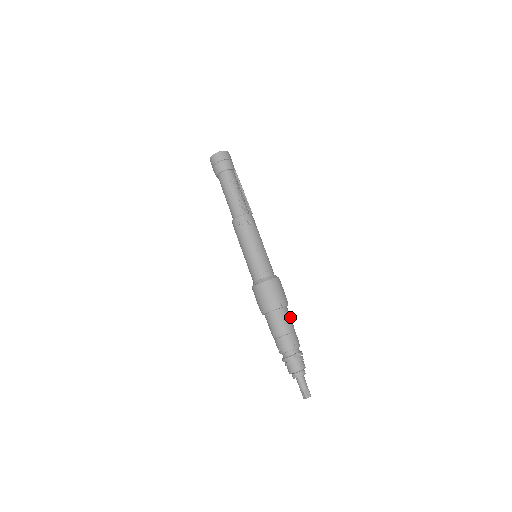
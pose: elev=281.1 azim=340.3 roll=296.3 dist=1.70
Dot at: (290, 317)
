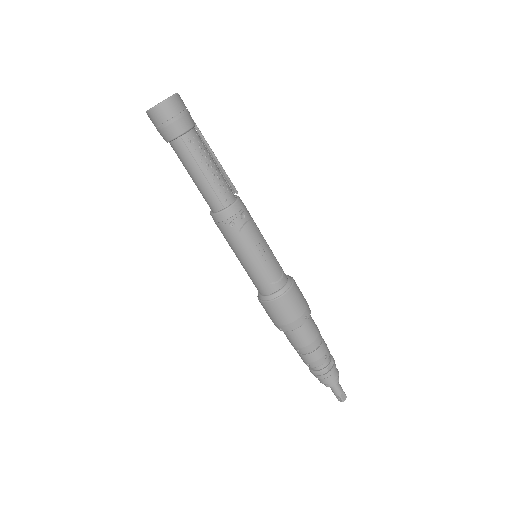
Dot at: (315, 324)
